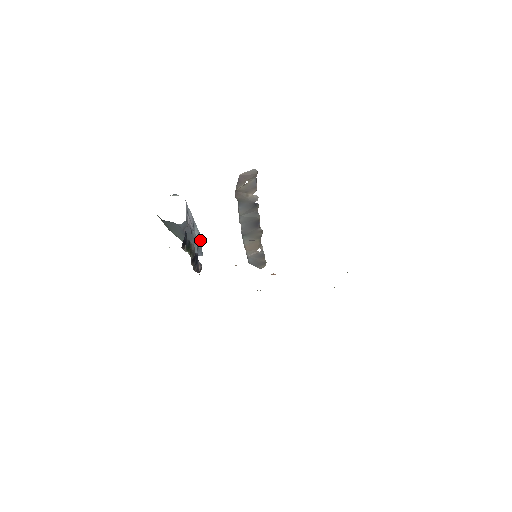
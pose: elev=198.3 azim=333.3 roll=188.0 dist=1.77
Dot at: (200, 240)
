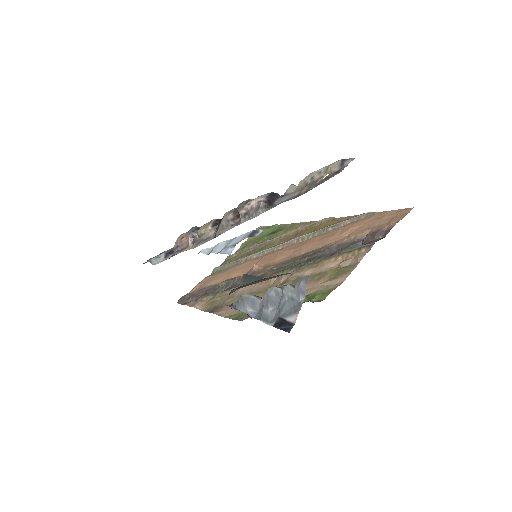
Dot at: occluded
